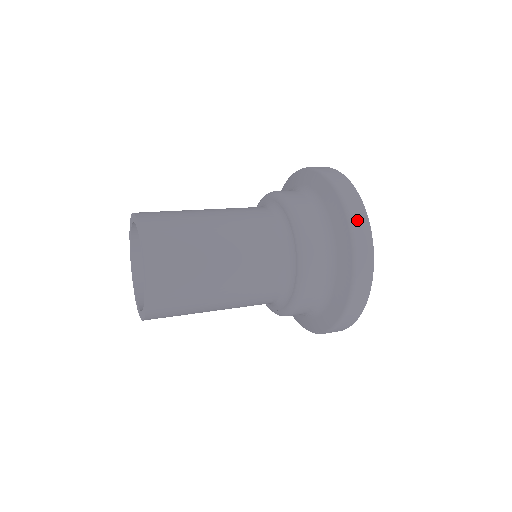
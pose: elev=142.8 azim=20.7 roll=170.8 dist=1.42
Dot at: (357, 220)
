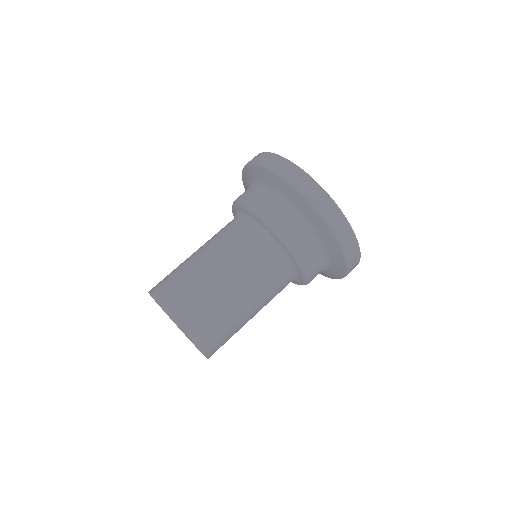
Dot at: (265, 160)
